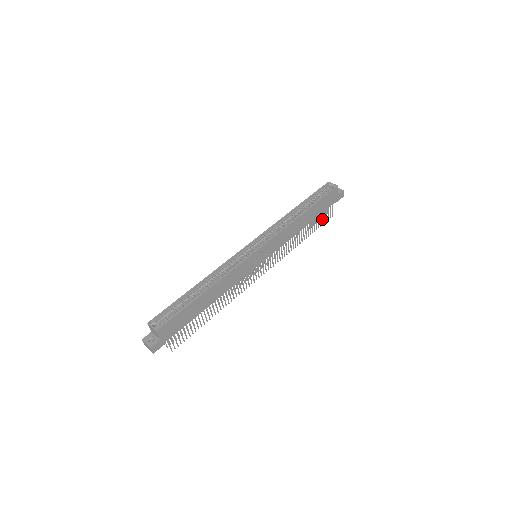
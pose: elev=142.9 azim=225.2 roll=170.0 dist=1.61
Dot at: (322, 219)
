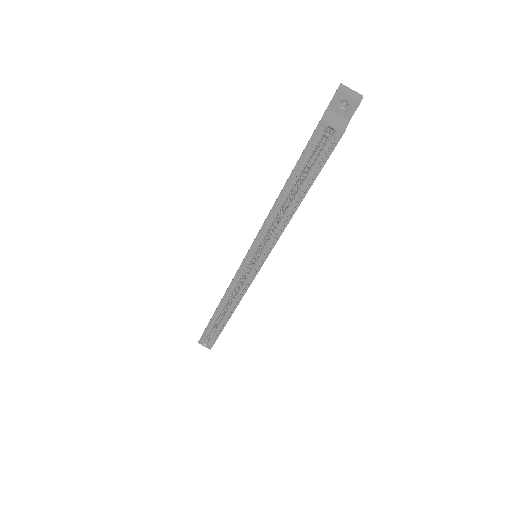
Dot at: occluded
